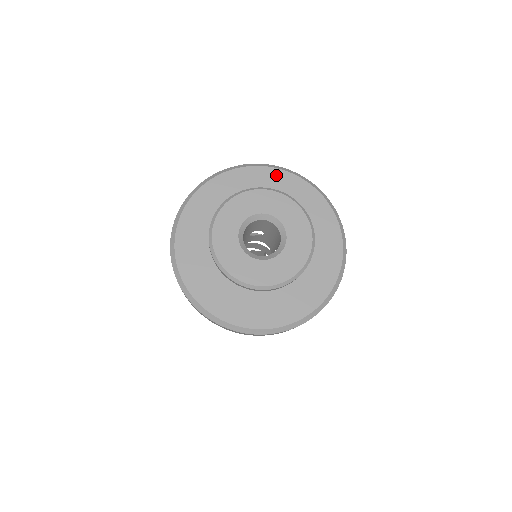
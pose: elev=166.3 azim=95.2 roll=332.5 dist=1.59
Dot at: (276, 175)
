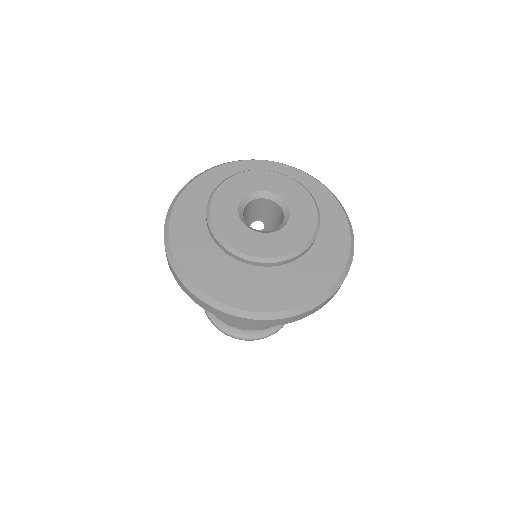
Dot at: (277, 168)
